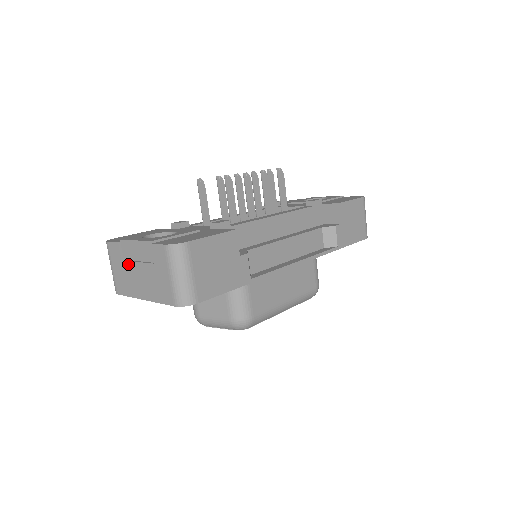
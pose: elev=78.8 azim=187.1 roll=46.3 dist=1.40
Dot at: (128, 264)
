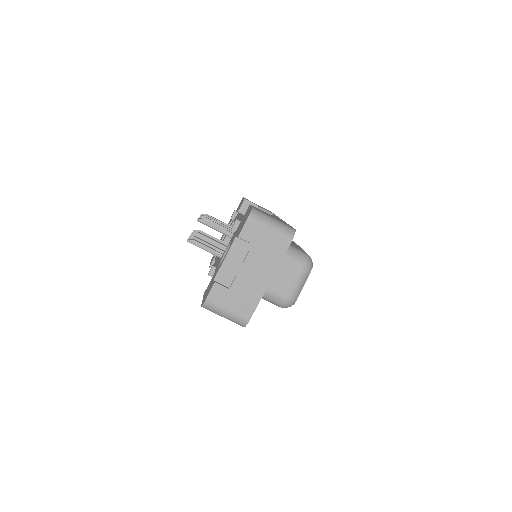
Dot at: (236, 281)
